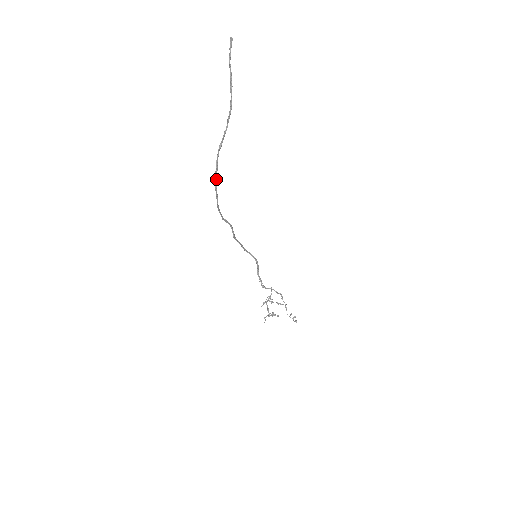
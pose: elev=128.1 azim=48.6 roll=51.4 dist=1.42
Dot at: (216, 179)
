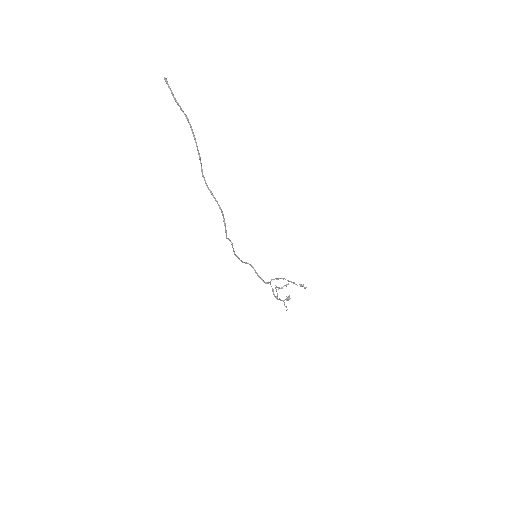
Dot at: (216, 200)
